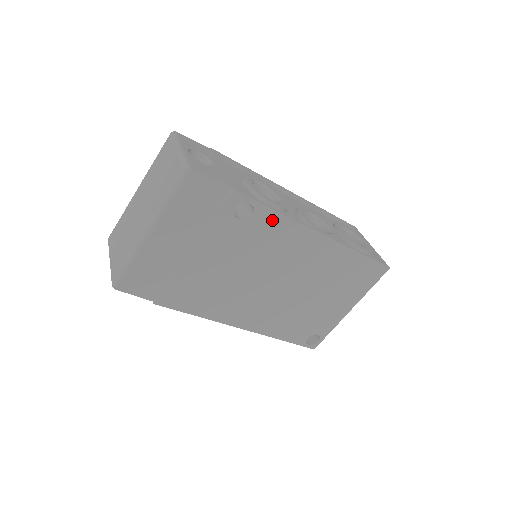
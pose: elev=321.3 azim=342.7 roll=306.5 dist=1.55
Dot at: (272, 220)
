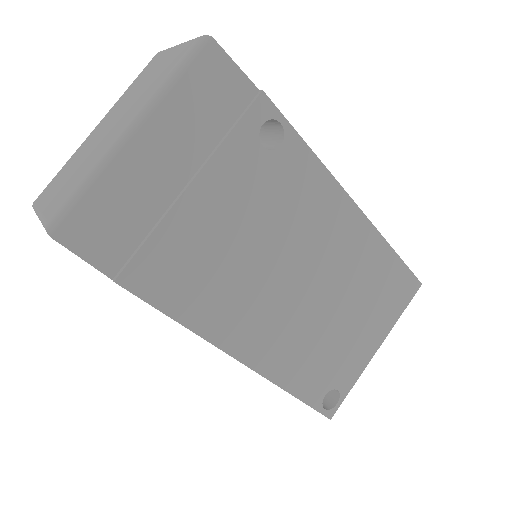
Dot at: (303, 162)
